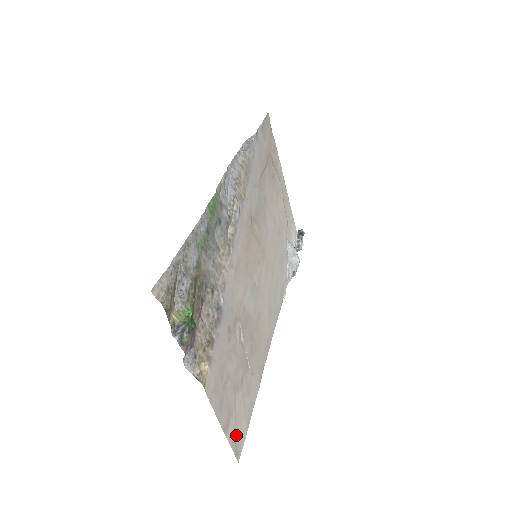
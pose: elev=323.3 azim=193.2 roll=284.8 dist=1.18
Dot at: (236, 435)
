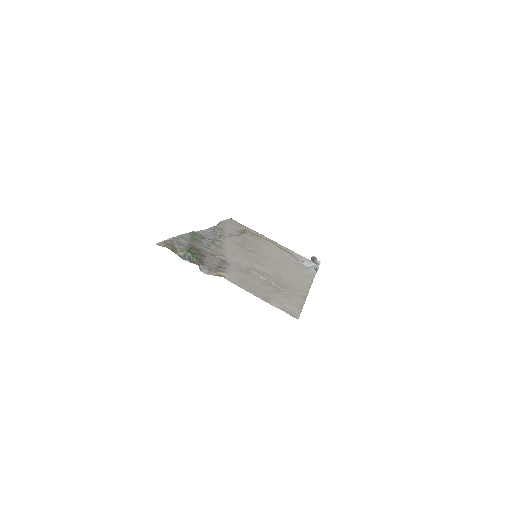
Dot at: (285, 308)
